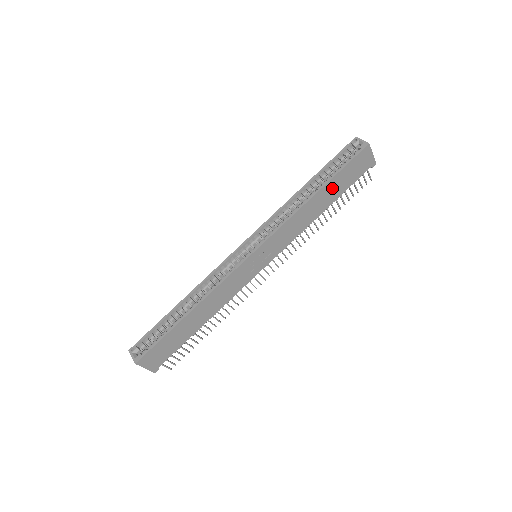
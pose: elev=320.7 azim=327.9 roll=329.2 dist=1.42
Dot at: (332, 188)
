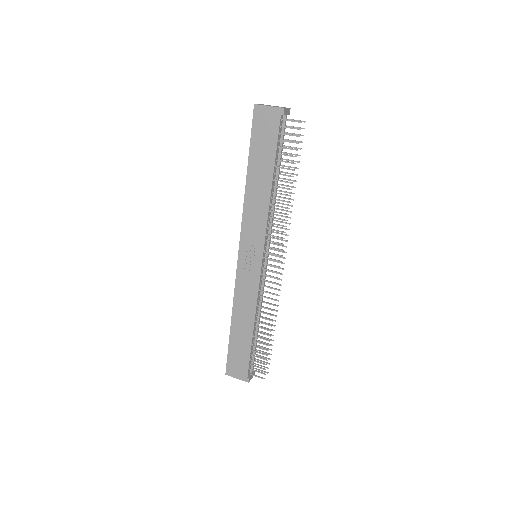
Dot at: (258, 163)
